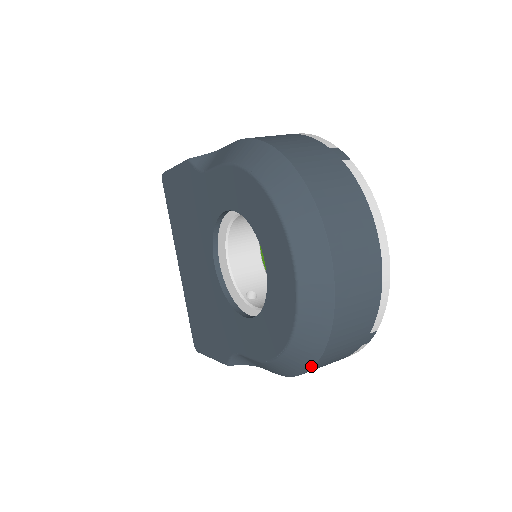
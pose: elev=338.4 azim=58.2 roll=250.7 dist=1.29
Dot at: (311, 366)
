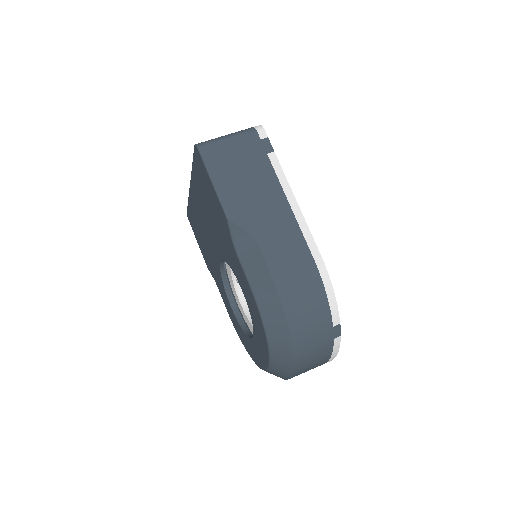
Dot at: occluded
